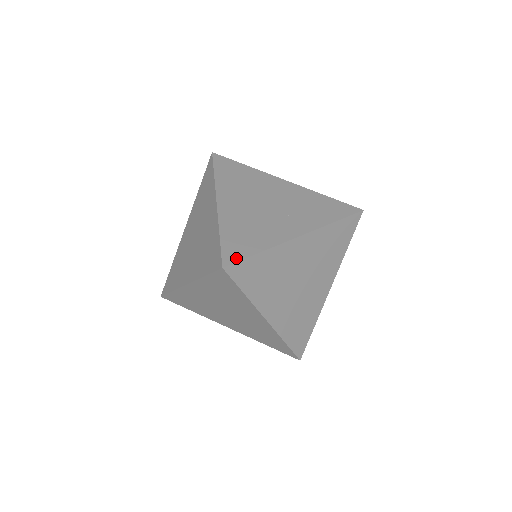
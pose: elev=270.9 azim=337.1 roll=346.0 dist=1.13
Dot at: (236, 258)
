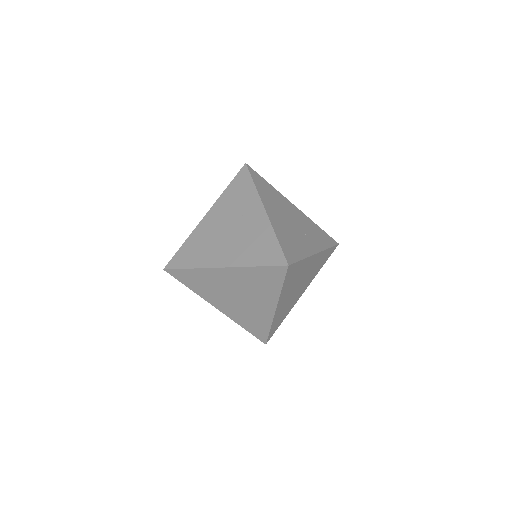
Dot at: (293, 260)
